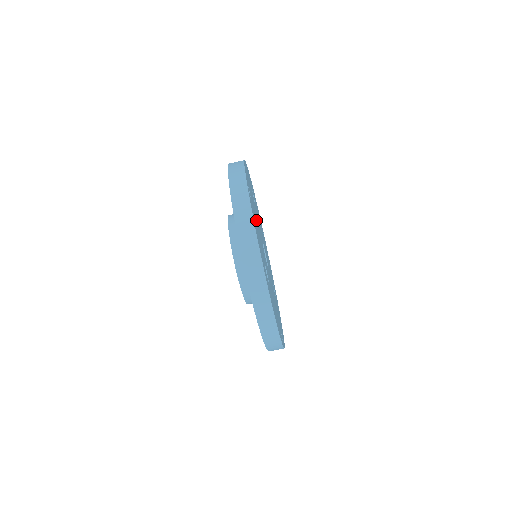
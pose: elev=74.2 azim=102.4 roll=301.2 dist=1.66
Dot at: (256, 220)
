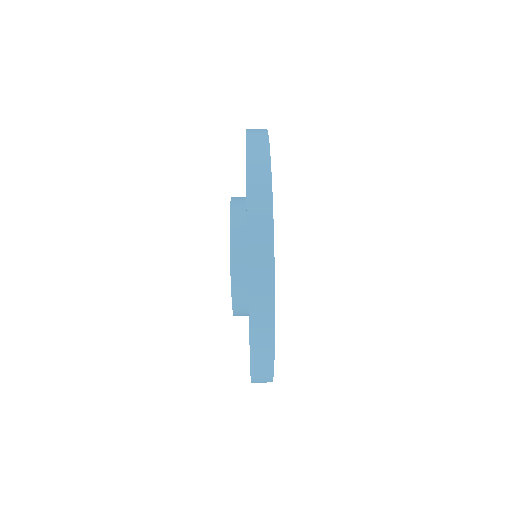
Dot at: occluded
